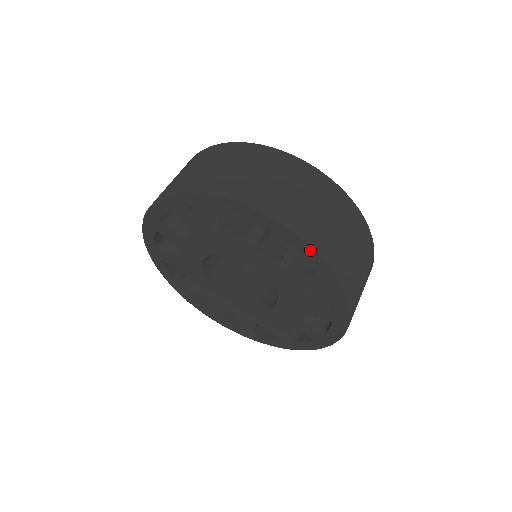
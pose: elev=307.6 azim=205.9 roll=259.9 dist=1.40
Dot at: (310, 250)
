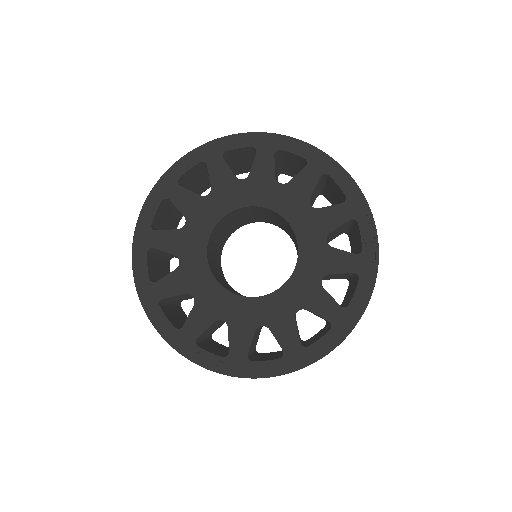
Dot at: (291, 140)
